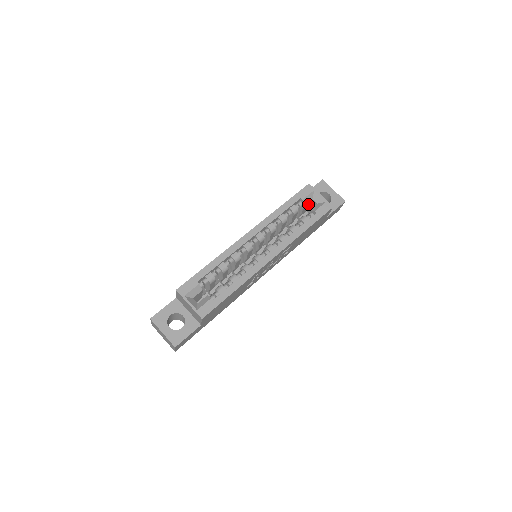
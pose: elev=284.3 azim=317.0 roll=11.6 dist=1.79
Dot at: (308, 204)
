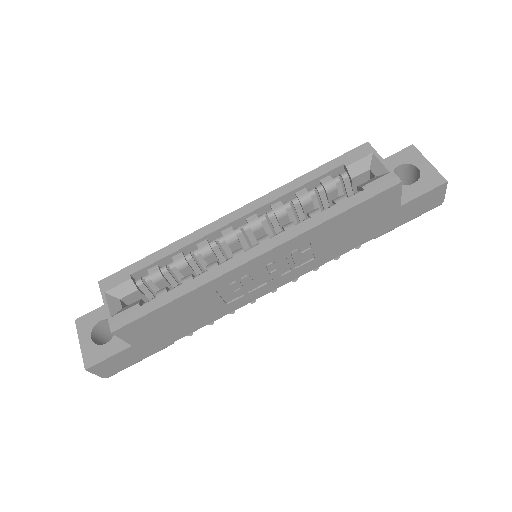
Dot at: (363, 178)
